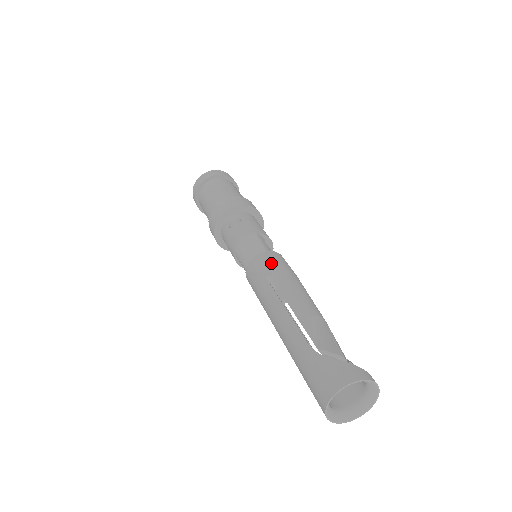
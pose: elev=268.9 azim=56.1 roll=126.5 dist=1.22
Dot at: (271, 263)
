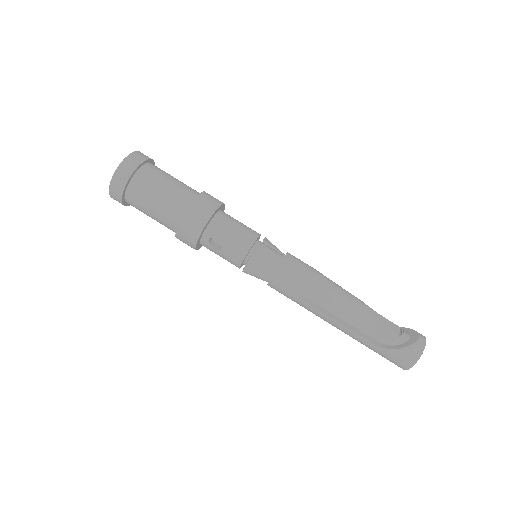
Dot at: (292, 282)
